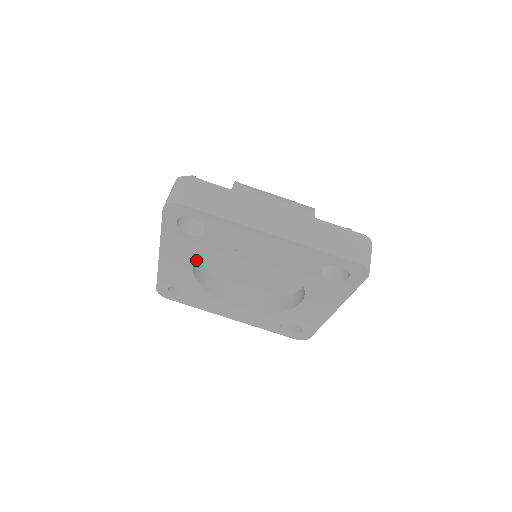
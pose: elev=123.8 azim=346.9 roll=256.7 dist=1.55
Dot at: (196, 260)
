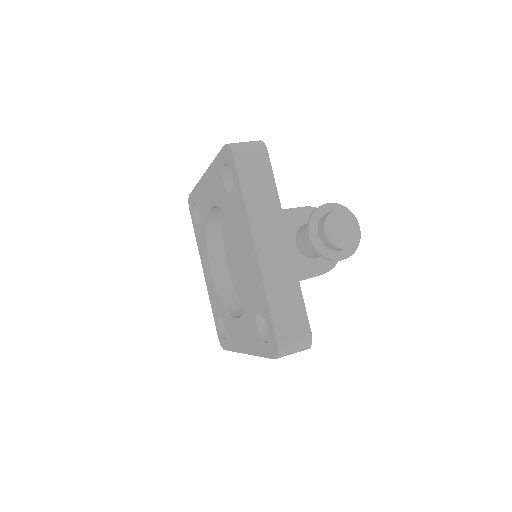
Dot at: (221, 273)
